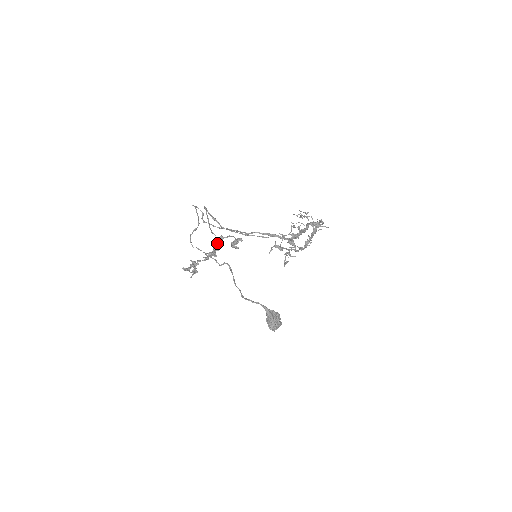
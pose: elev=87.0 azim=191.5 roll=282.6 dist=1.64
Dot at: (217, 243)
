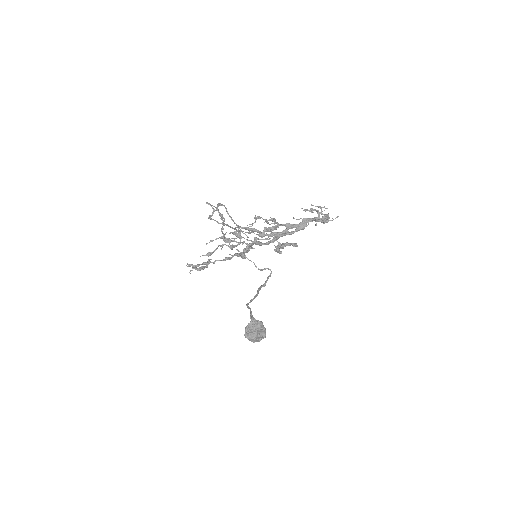
Dot at: occluded
